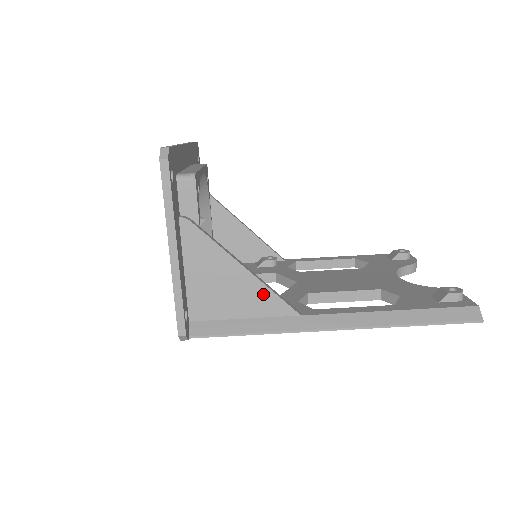
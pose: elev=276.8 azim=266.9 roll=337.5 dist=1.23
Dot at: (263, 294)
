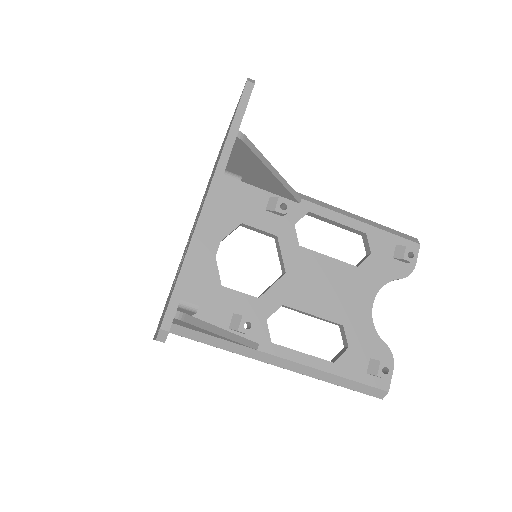
Dot at: (232, 341)
